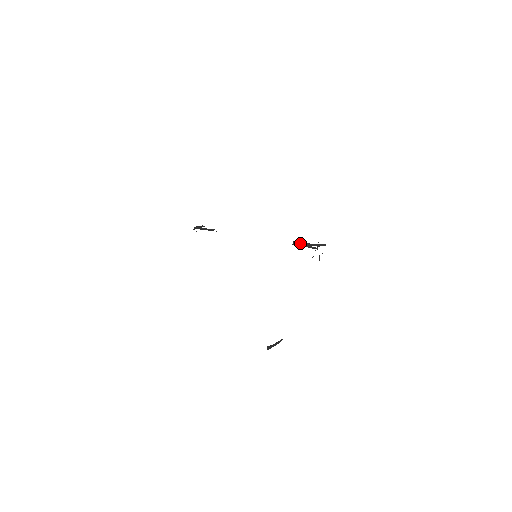
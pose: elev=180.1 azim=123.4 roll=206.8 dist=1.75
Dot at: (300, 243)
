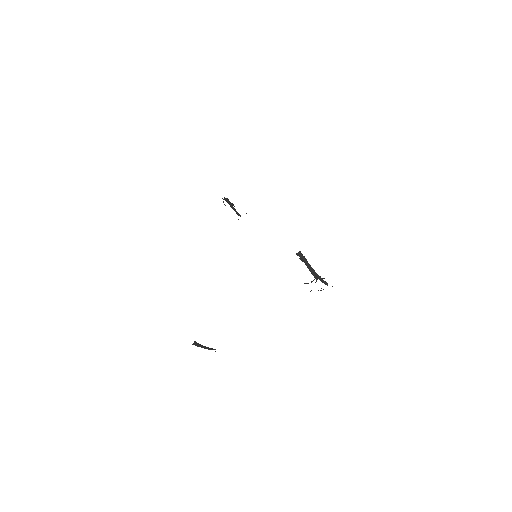
Dot at: (305, 259)
